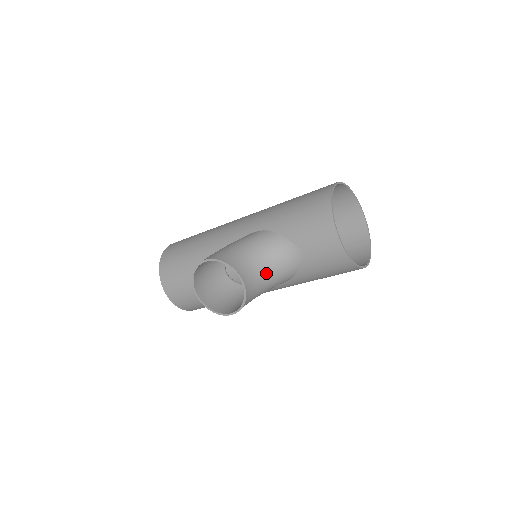
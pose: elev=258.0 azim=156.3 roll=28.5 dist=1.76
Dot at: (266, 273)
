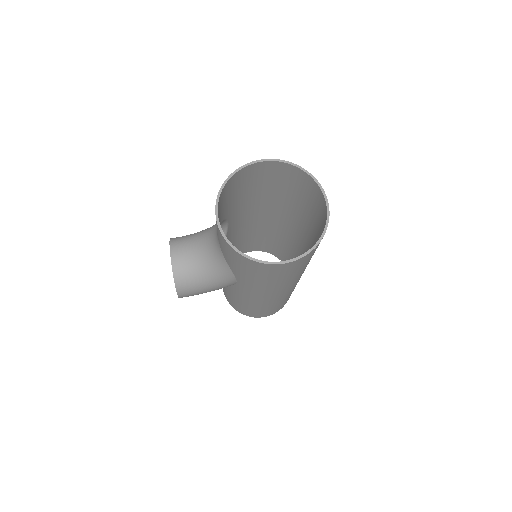
Dot at: (201, 259)
